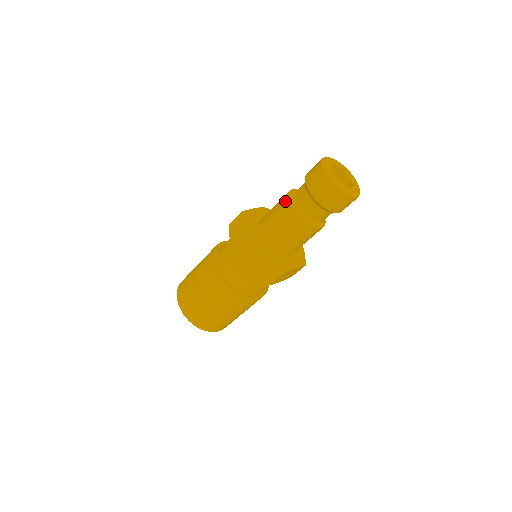
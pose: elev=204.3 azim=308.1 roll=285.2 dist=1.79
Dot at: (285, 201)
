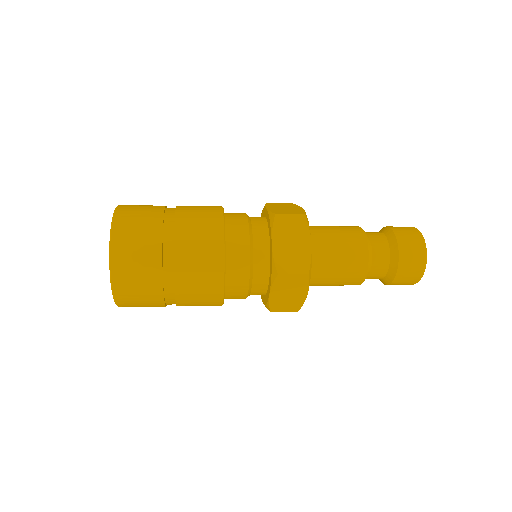
Dot at: (354, 226)
